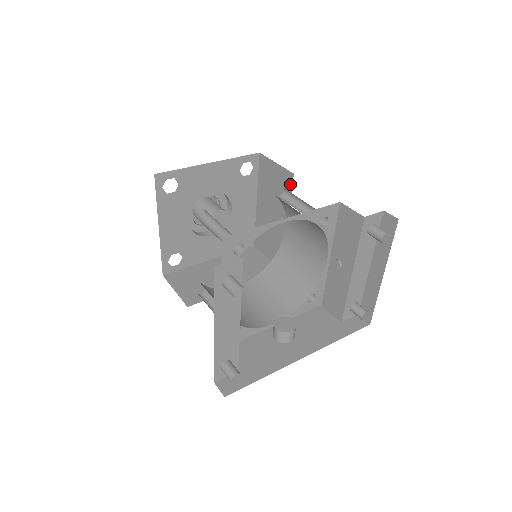
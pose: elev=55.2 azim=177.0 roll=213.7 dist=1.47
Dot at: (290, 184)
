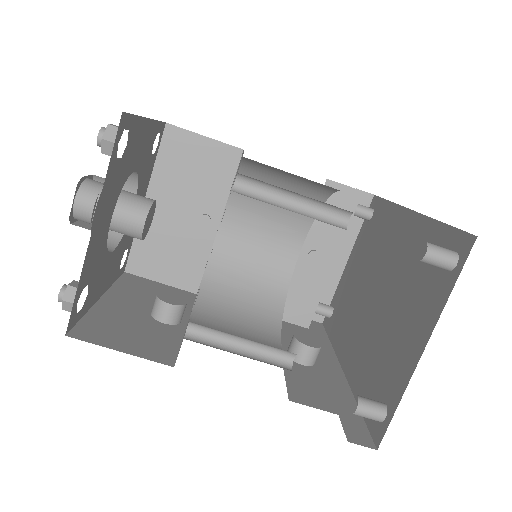
Dot at: (233, 164)
